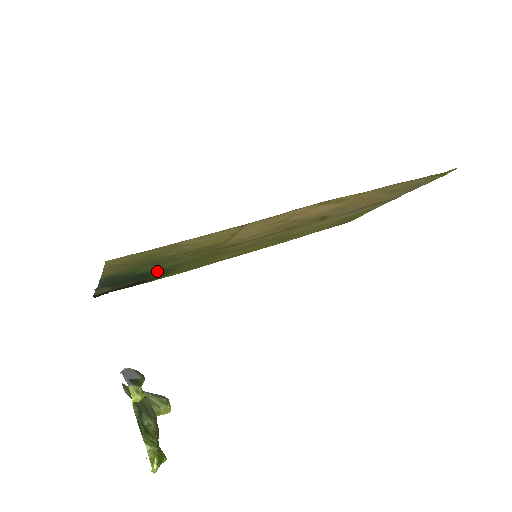
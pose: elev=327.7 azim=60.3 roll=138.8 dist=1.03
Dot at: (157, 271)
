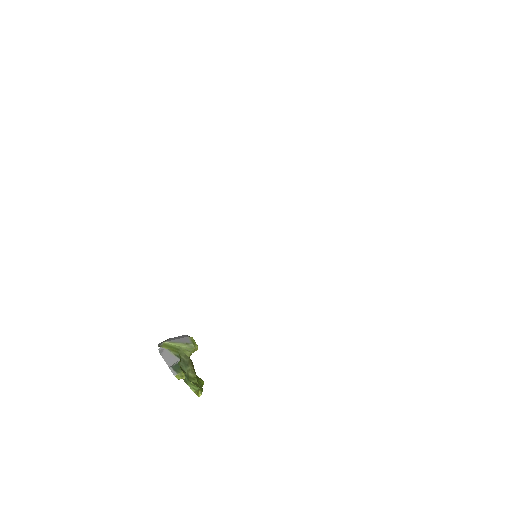
Dot at: occluded
